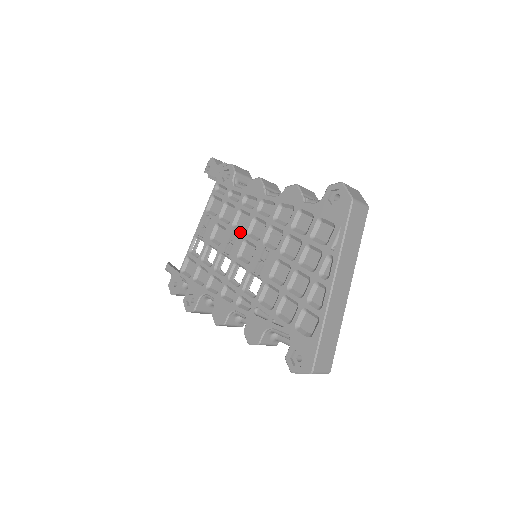
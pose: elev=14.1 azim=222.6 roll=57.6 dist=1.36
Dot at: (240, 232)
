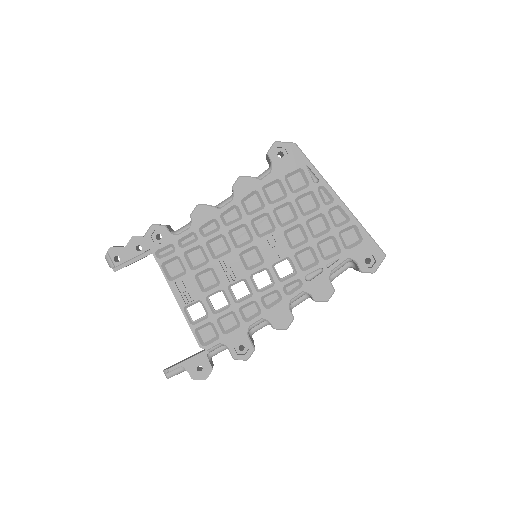
Dot at: (229, 254)
